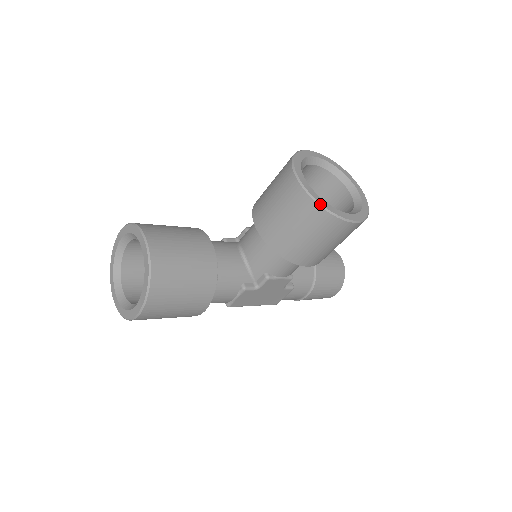
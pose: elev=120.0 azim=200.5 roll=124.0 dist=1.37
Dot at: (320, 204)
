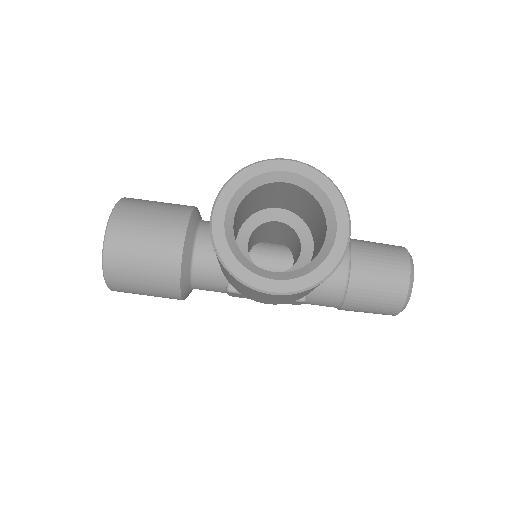
Dot at: (222, 261)
